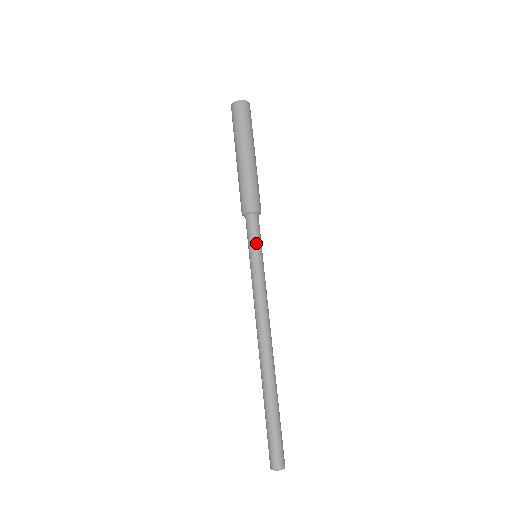
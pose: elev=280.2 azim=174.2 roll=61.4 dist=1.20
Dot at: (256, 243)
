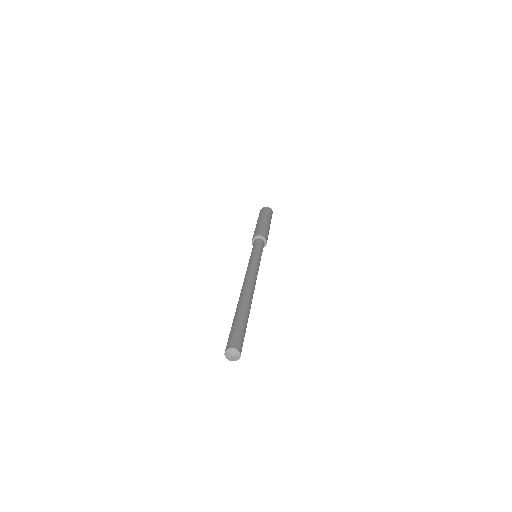
Dot at: (258, 247)
